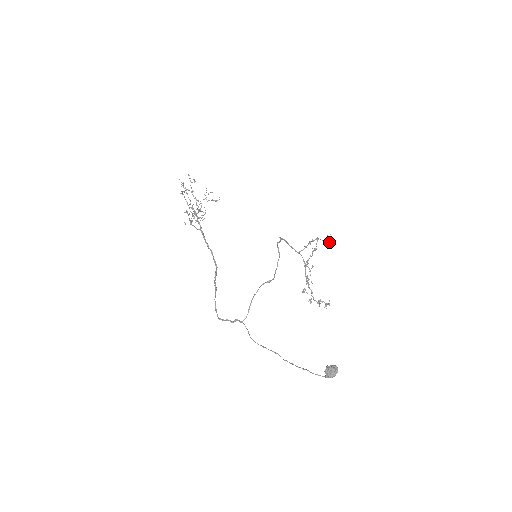
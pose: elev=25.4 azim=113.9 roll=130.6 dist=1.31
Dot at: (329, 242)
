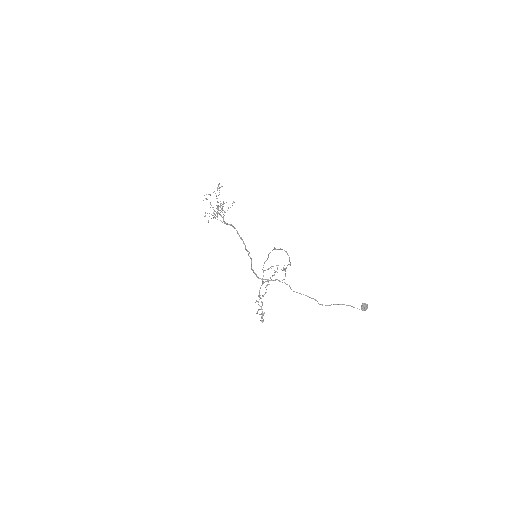
Dot at: (284, 270)
